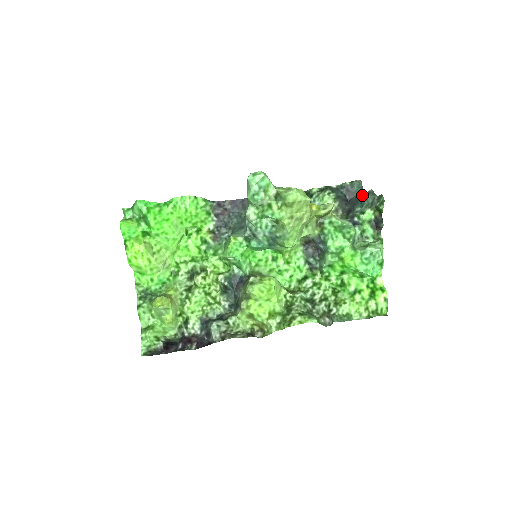
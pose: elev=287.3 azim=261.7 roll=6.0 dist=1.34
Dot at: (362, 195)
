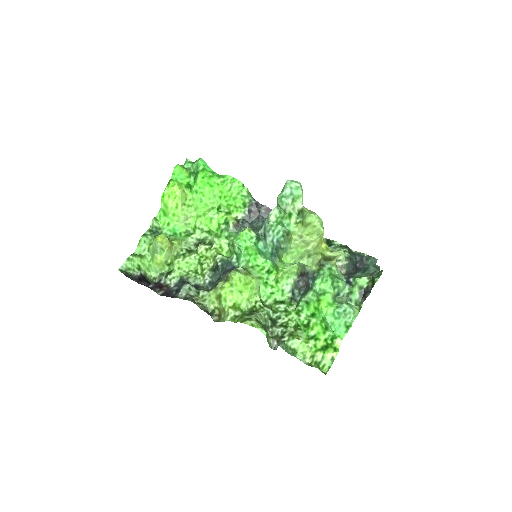
Dot at: occluded
